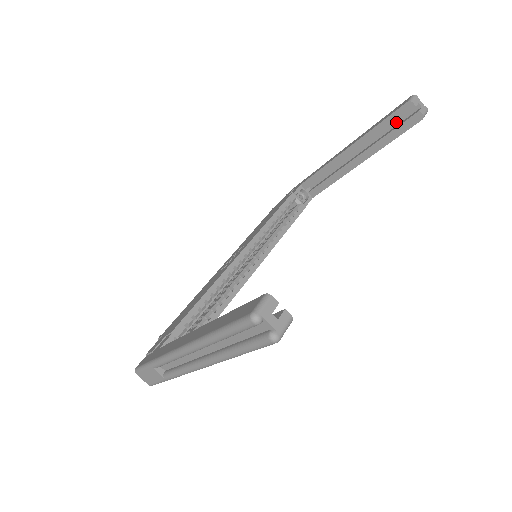
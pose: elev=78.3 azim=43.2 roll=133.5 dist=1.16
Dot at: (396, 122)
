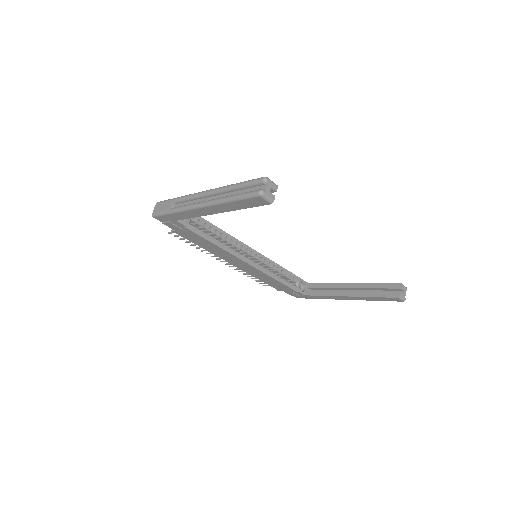
Dot at: (385, 291)
